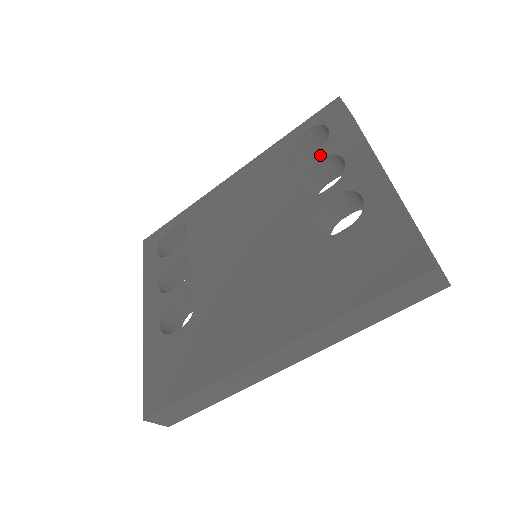
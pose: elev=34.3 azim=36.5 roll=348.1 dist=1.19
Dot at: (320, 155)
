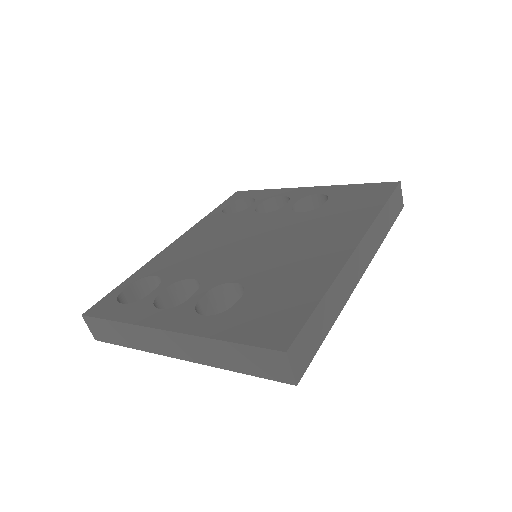
Dot at: (258, 202)
